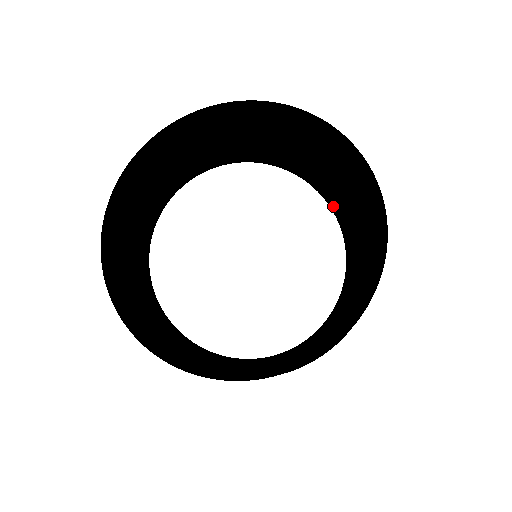
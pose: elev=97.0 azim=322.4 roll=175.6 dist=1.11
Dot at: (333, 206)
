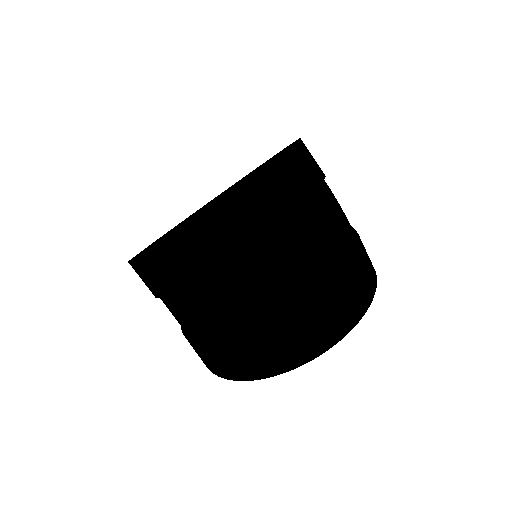
Dot at: occluded
